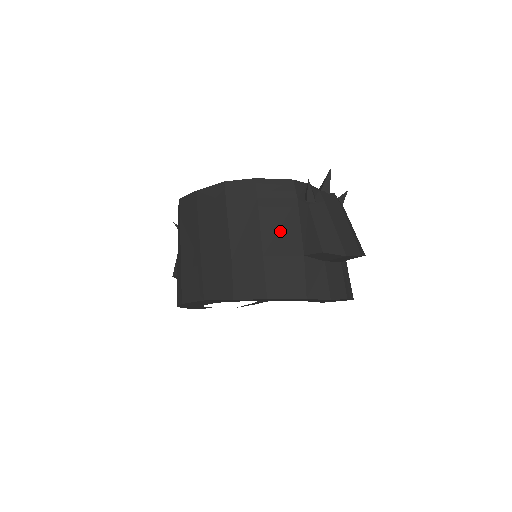
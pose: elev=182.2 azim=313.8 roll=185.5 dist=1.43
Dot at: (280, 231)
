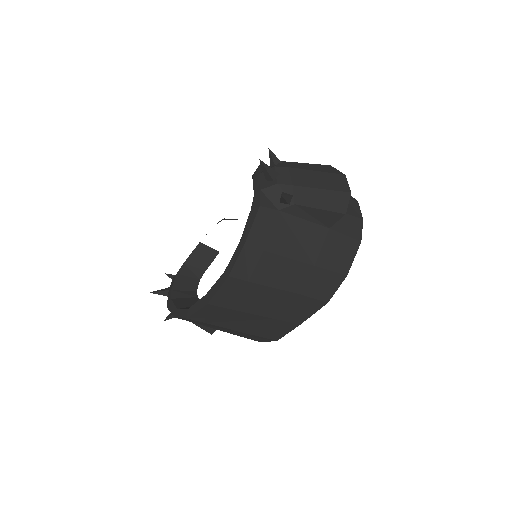
Dot at: (301, 241)
